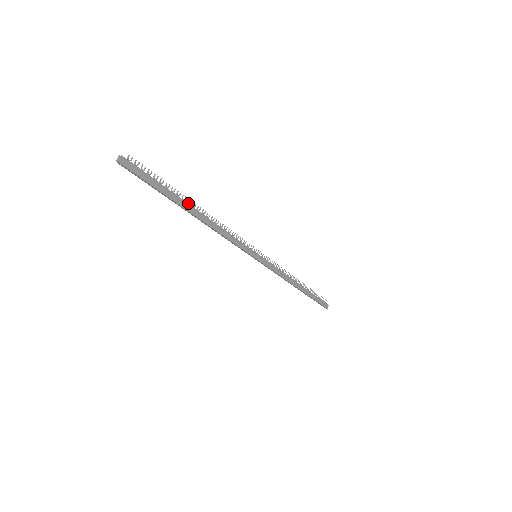
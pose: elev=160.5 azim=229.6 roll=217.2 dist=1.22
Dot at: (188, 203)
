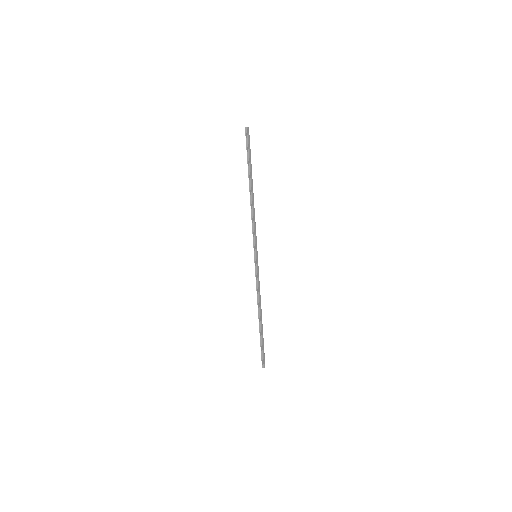
Dot at: (251, 182)
